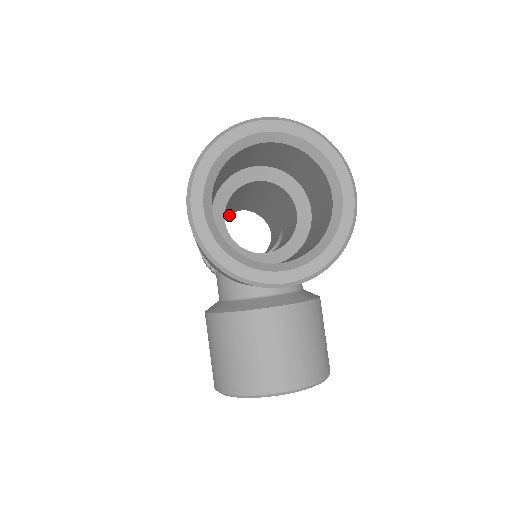
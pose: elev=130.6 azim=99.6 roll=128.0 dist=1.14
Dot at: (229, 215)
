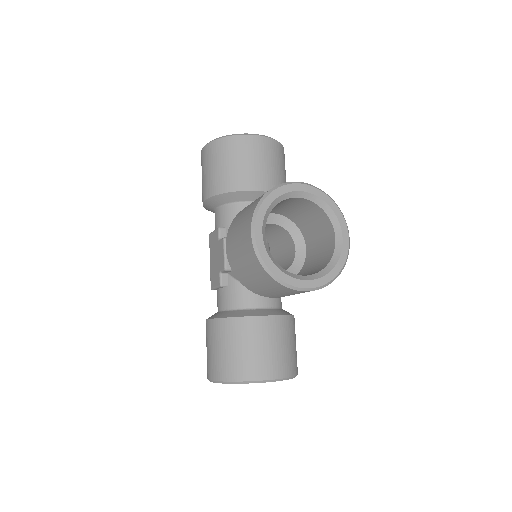
Dot at: occluded
